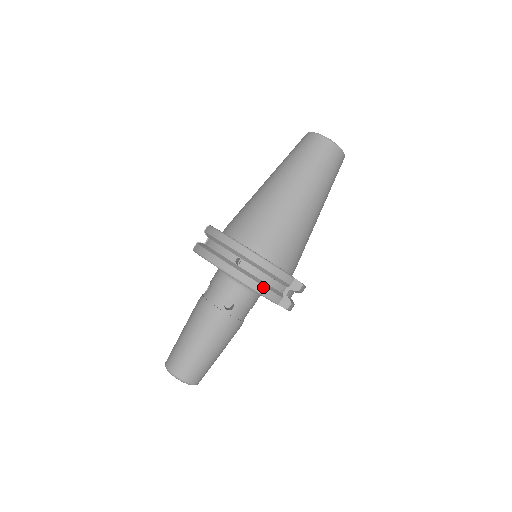
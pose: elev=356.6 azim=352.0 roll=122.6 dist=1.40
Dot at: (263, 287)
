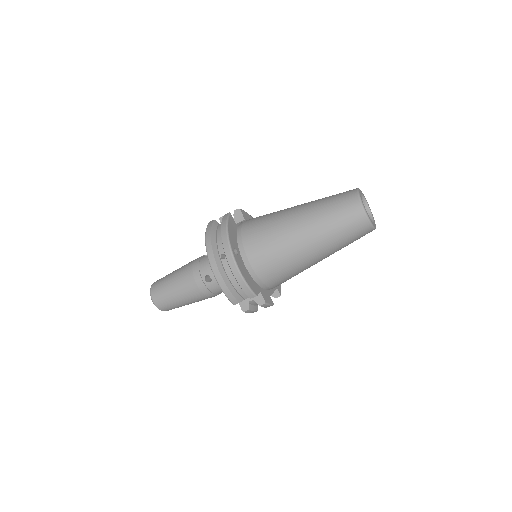
Dot at: (226, 287)
